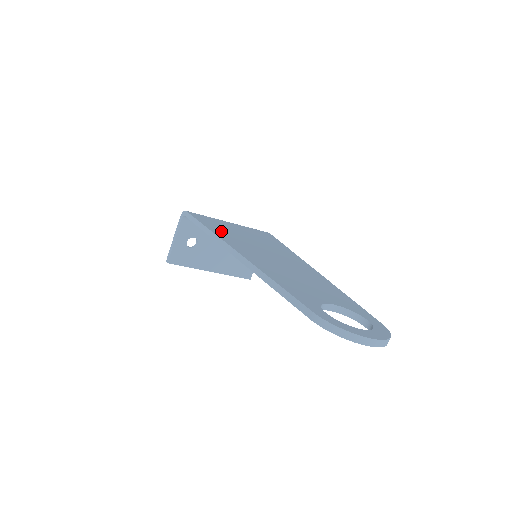
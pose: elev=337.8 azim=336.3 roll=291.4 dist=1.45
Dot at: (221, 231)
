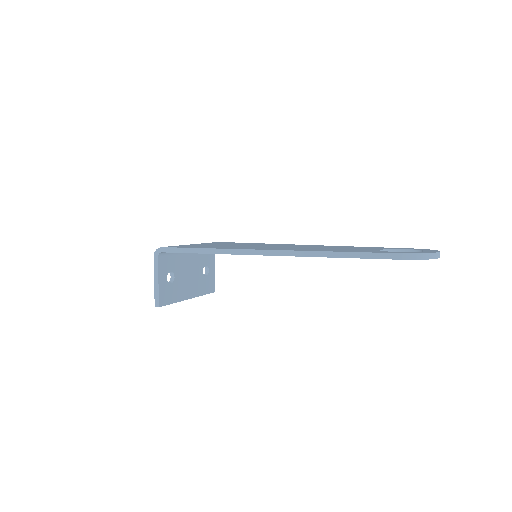
Dot at: (220, 247)
